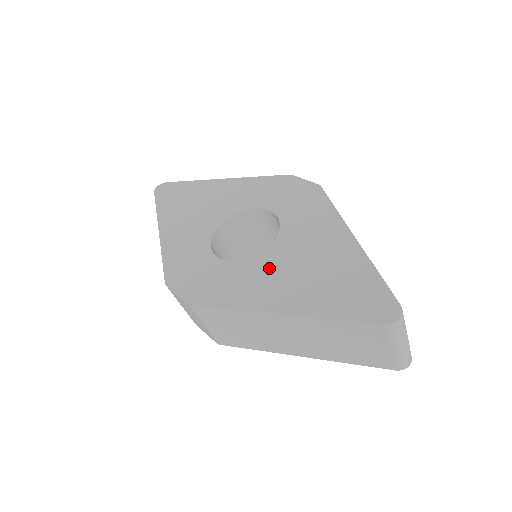
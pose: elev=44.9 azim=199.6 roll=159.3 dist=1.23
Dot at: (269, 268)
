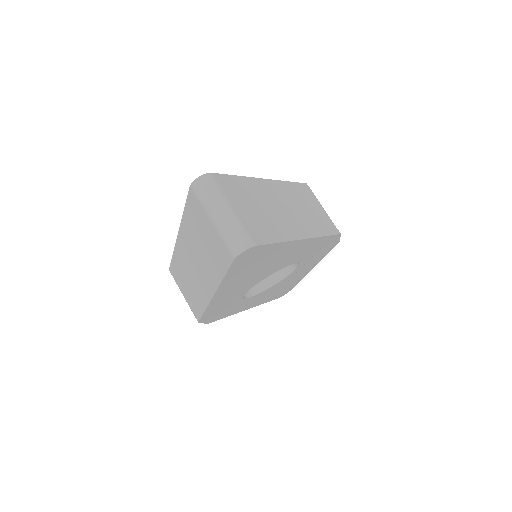
Dot at: occluded
